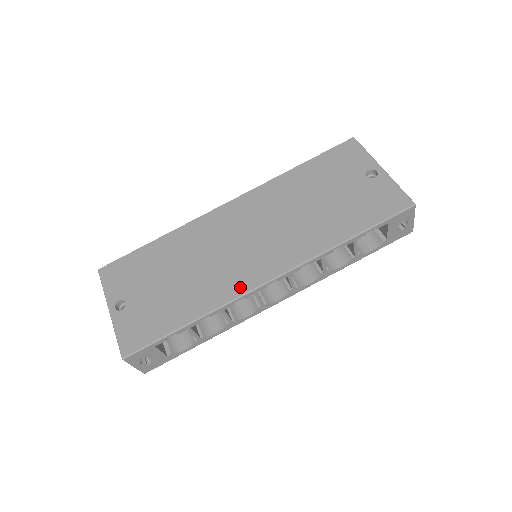
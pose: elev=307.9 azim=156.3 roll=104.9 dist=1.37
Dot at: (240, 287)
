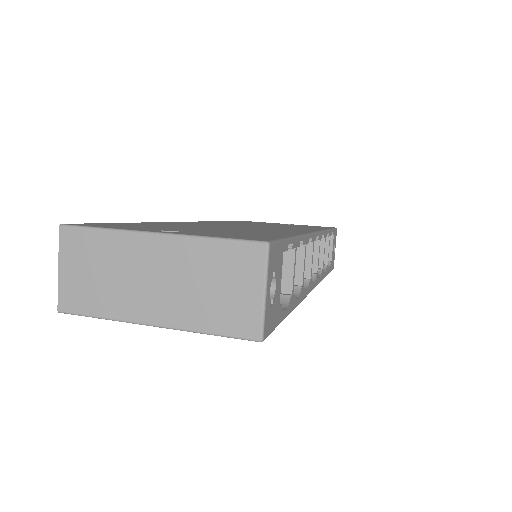
Dot at: (299, 231)
